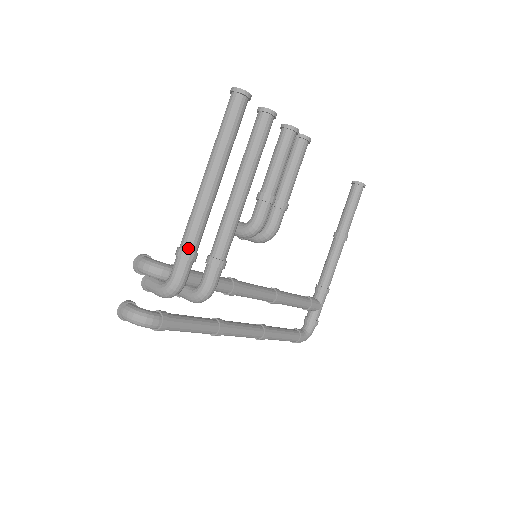
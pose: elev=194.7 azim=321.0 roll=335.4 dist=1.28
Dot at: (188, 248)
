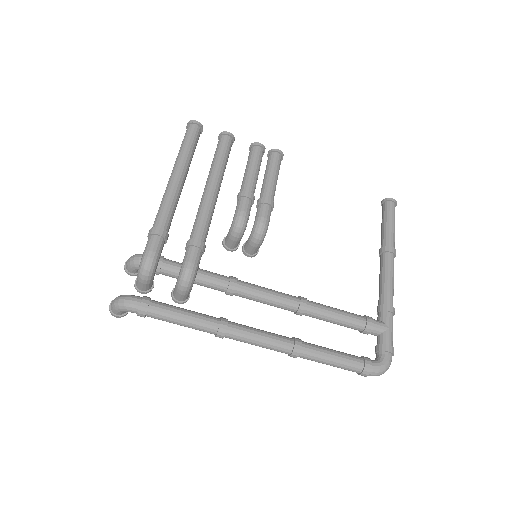
Dot at: (155, 226)
